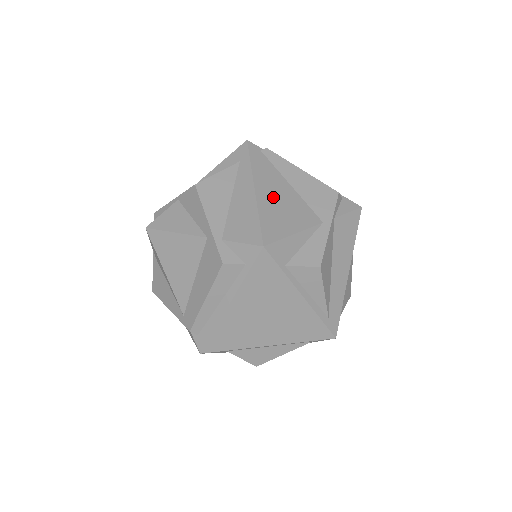
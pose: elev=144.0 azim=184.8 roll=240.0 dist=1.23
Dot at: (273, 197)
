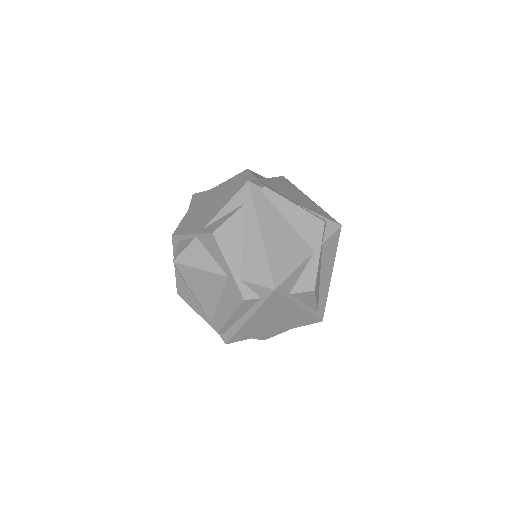
Dot at: (276, 238)
